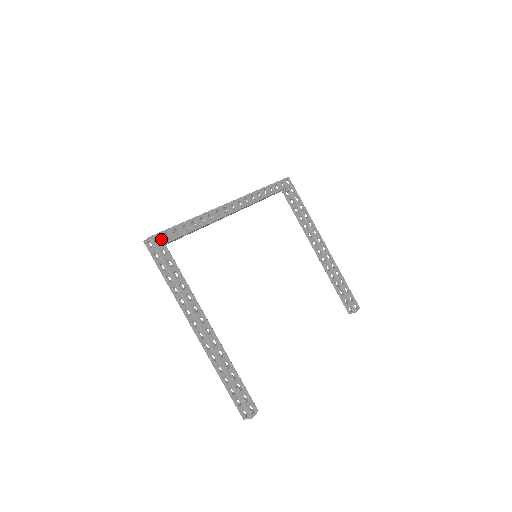
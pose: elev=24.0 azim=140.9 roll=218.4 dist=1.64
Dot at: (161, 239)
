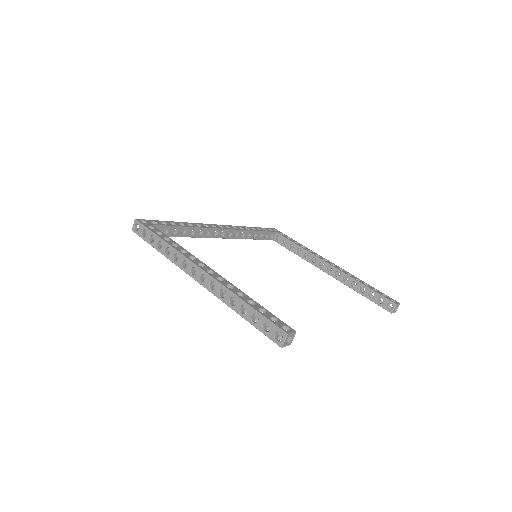
Dot at: (148, 222)
